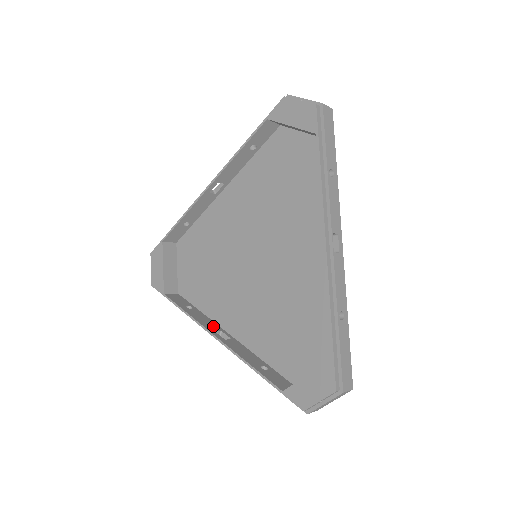
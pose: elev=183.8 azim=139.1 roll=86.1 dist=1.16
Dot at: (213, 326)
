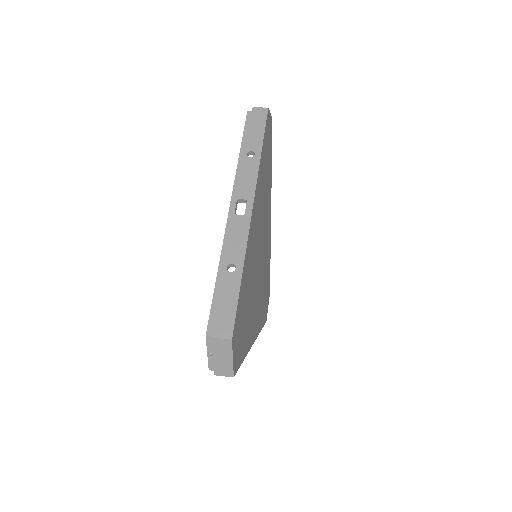
Dot at: occluded
